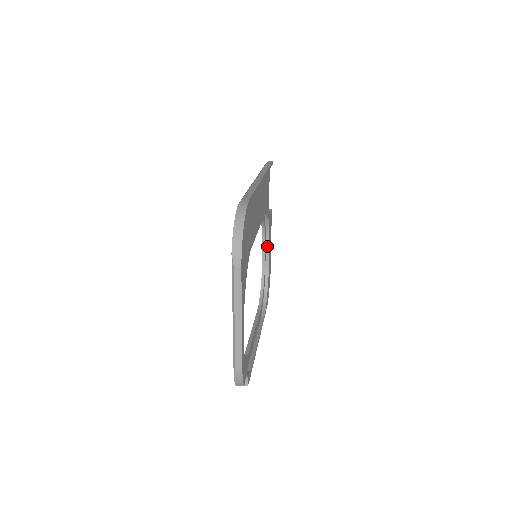
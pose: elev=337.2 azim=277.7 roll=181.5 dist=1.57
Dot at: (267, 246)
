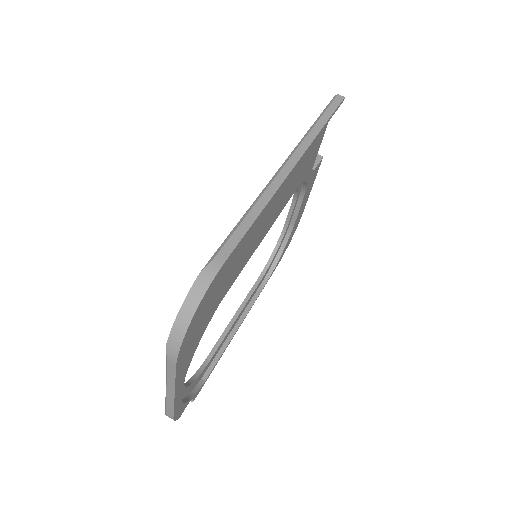
Dot at: (298, 205)
